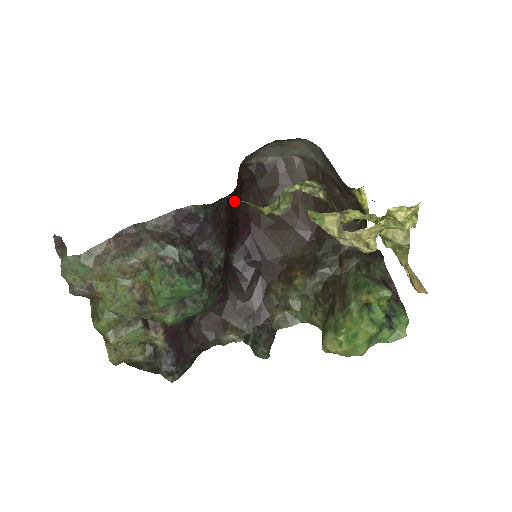
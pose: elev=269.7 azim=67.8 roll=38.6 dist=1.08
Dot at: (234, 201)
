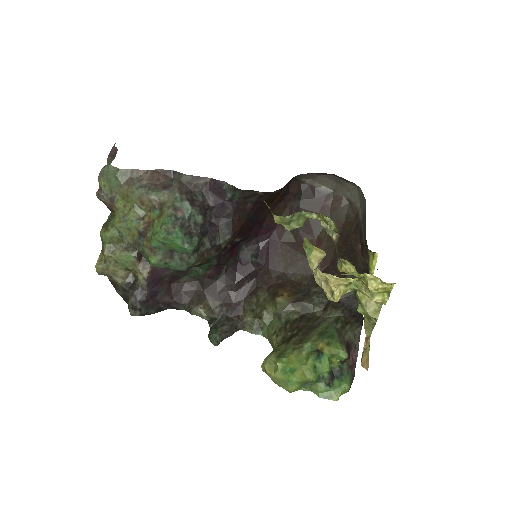
Dot at: (269, 203)
